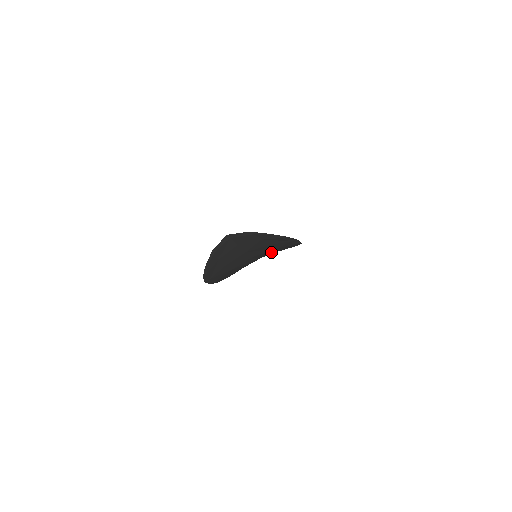
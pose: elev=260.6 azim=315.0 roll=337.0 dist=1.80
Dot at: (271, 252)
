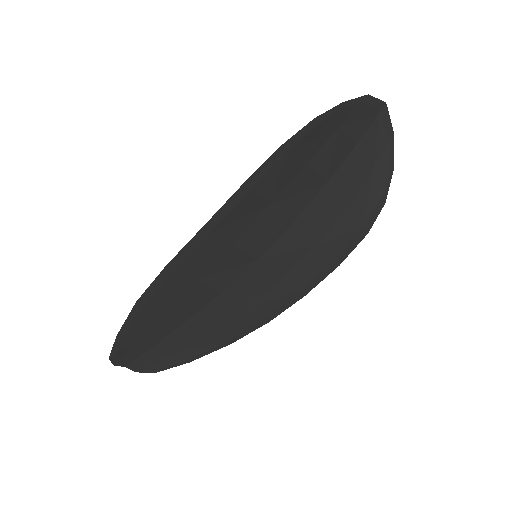
Dot at: (292, 256)
